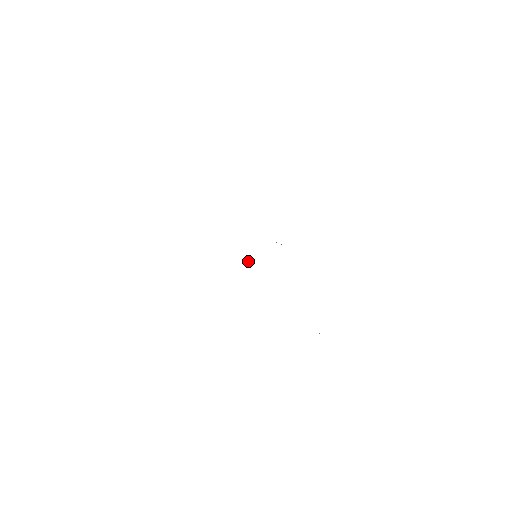
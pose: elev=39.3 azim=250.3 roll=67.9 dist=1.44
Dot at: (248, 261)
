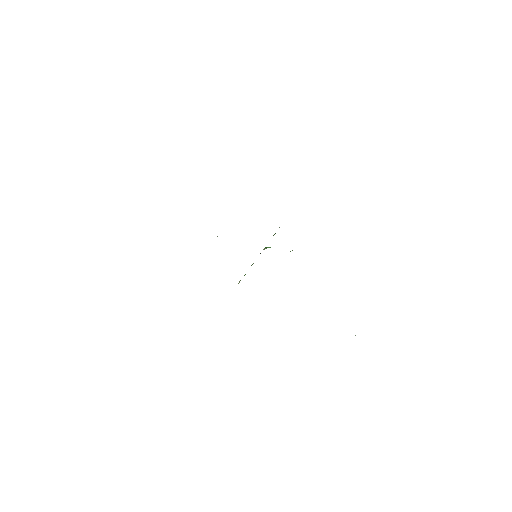
Dot at: occluded
